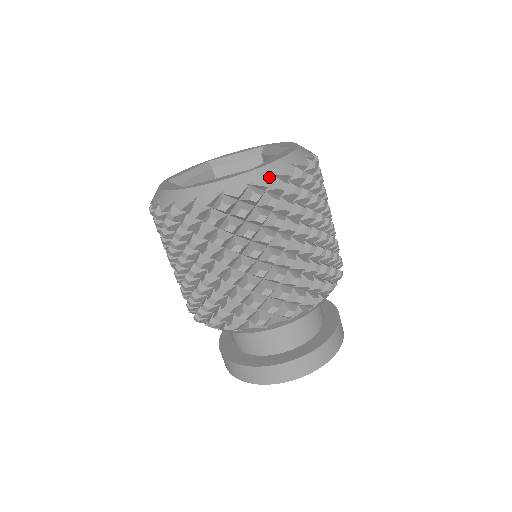
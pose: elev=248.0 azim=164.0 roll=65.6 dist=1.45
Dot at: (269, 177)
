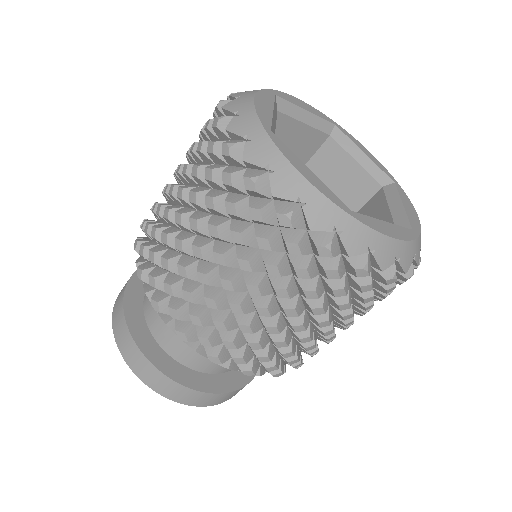
Dot at: occluded
